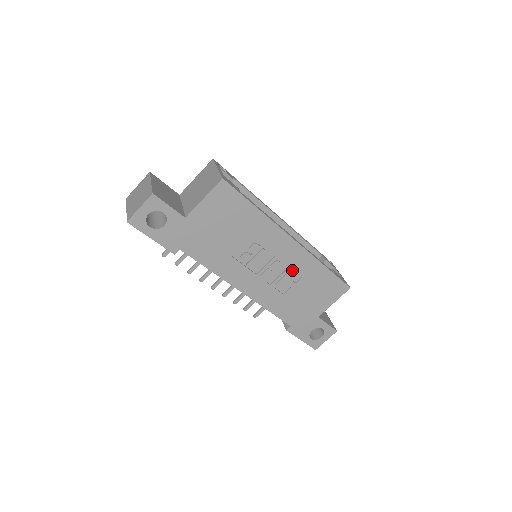
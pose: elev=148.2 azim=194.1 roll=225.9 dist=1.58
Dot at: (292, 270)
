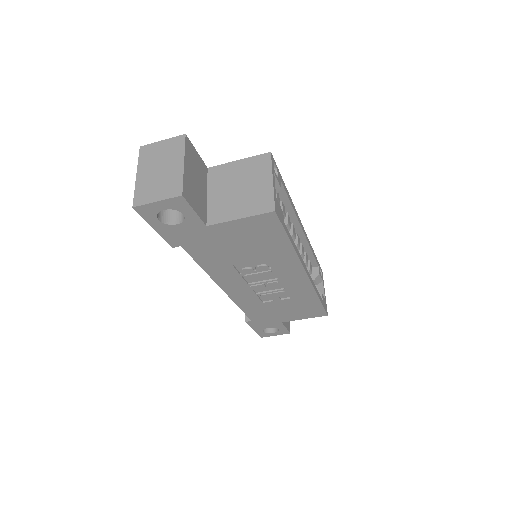
Dot at: (286, 290)
